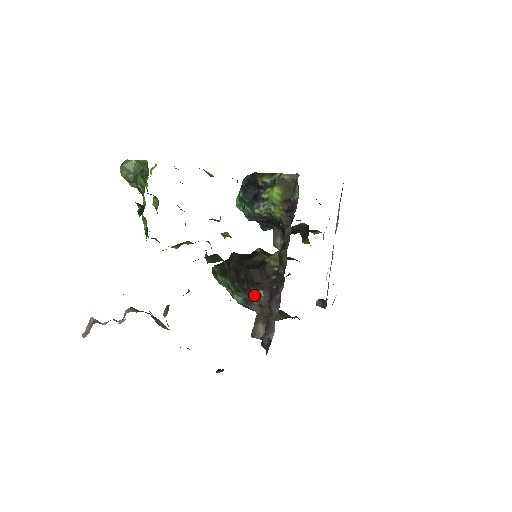
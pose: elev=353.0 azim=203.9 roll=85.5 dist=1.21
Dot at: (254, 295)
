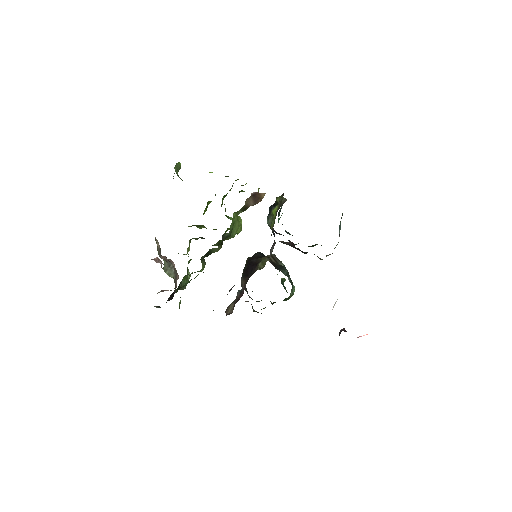
Dot at: occluded
